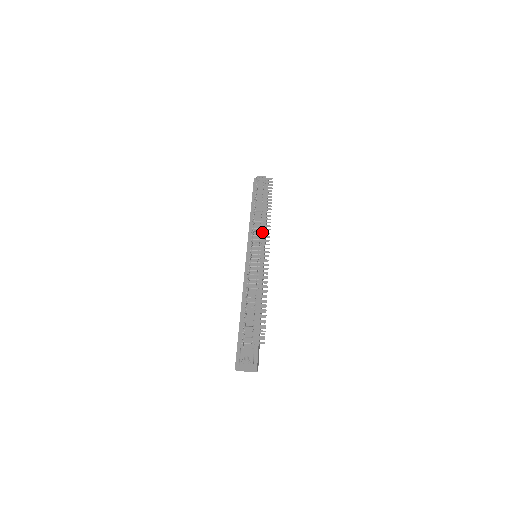
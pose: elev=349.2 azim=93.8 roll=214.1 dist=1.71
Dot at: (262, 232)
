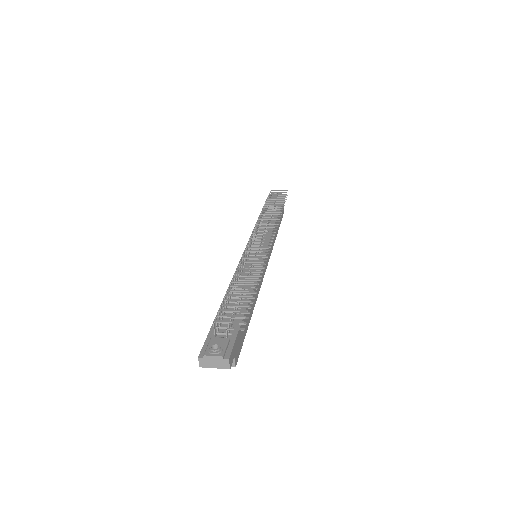
Dot at: occluded
